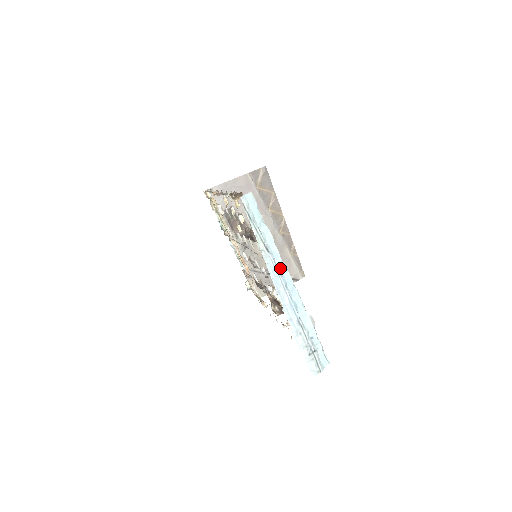
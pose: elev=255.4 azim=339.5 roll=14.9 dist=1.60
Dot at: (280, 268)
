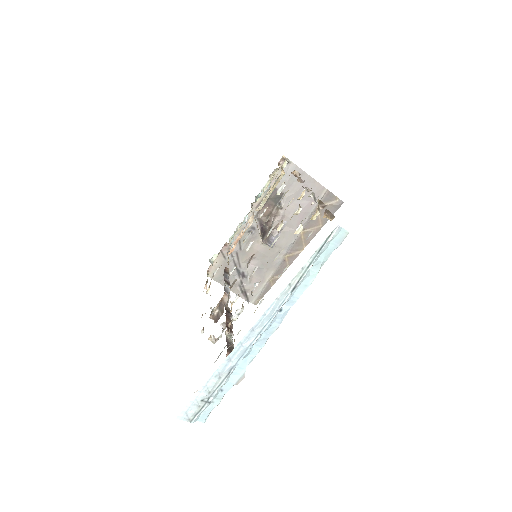
Dot at: (280, 314)
